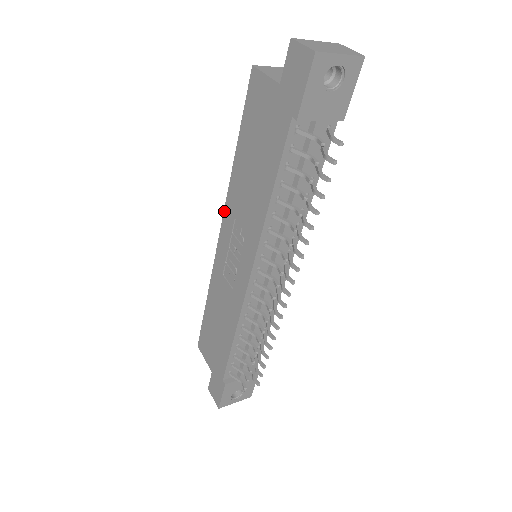
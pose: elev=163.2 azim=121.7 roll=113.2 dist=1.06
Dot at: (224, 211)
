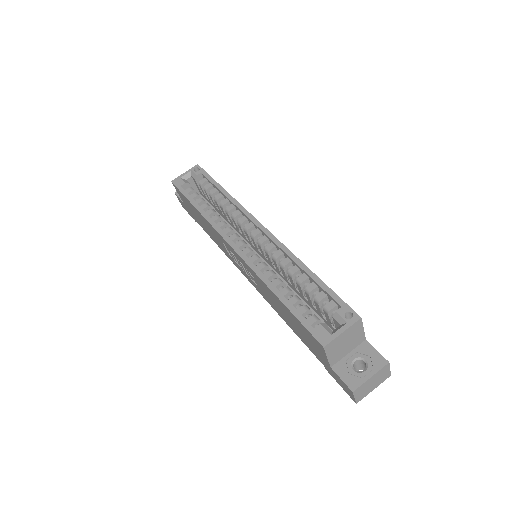
Dot at: (245, 262)
